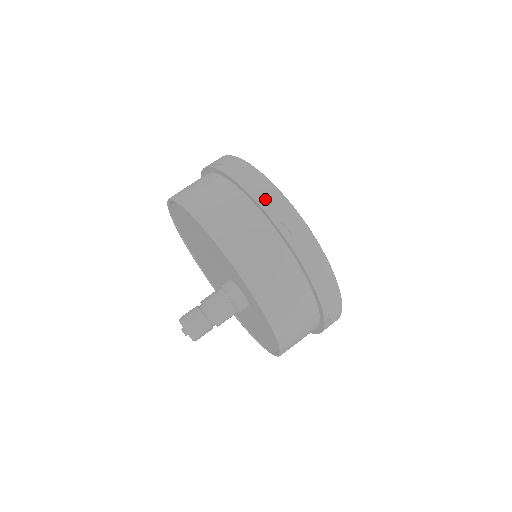
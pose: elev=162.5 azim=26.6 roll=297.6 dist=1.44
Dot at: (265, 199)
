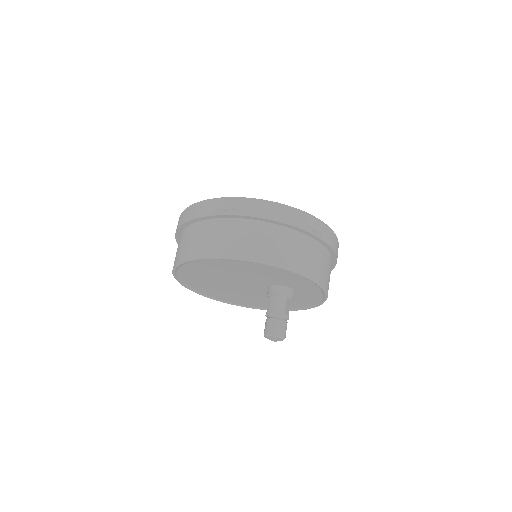
Dot at: (297, 221)
